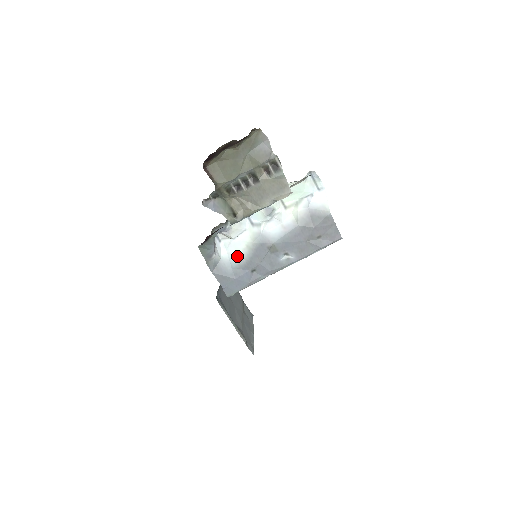
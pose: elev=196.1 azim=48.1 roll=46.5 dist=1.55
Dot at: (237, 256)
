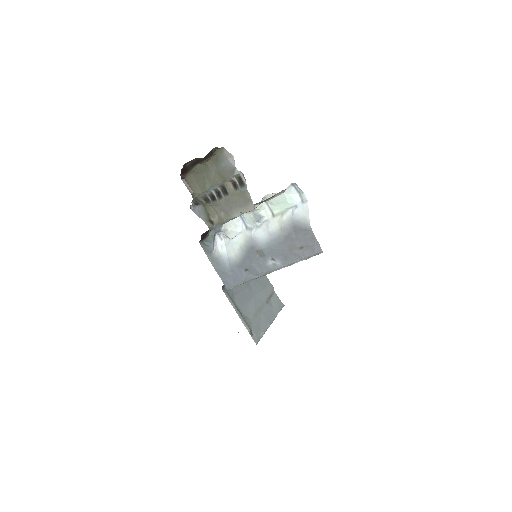
Dot at: (233, 255)
